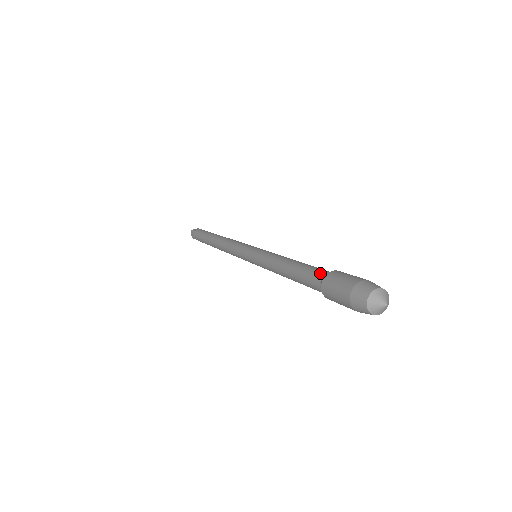
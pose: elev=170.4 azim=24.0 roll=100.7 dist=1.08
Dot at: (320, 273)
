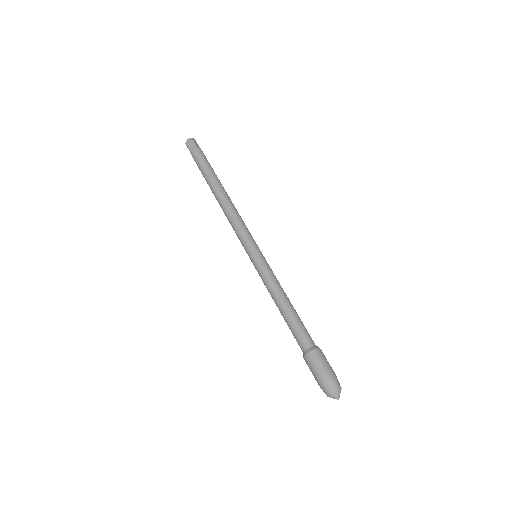
Dot at: (301, 346)
